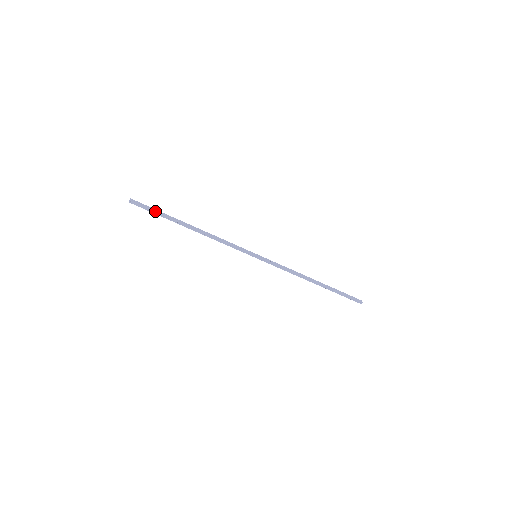
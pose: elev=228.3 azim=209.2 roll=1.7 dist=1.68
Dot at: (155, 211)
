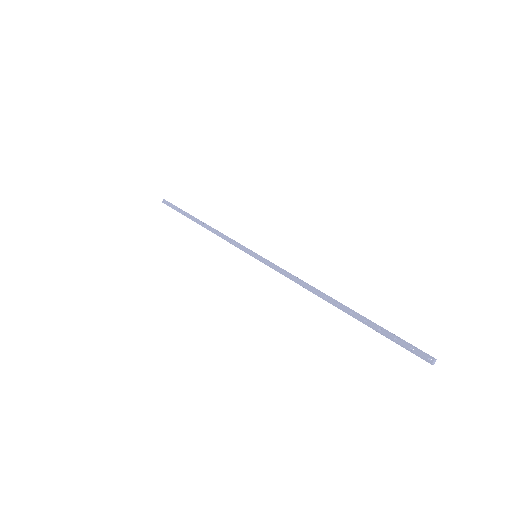
Dot at: (177, 207)
